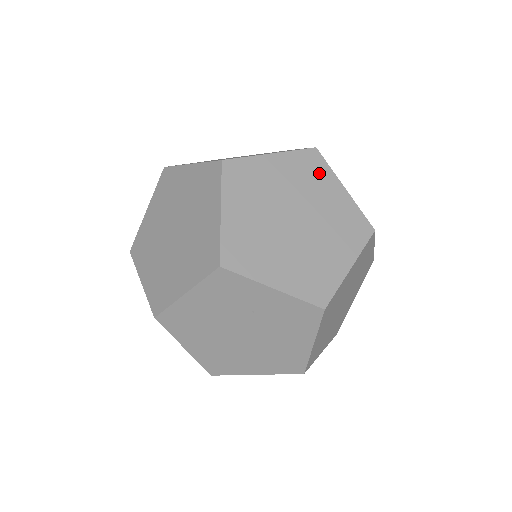
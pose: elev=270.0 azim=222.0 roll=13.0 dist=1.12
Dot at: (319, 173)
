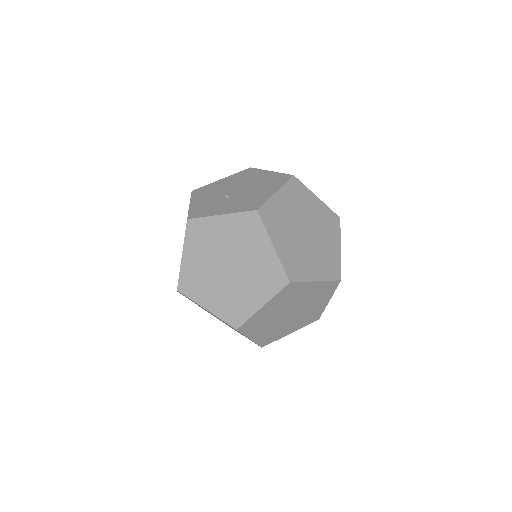
Dot at: (327, 293)
